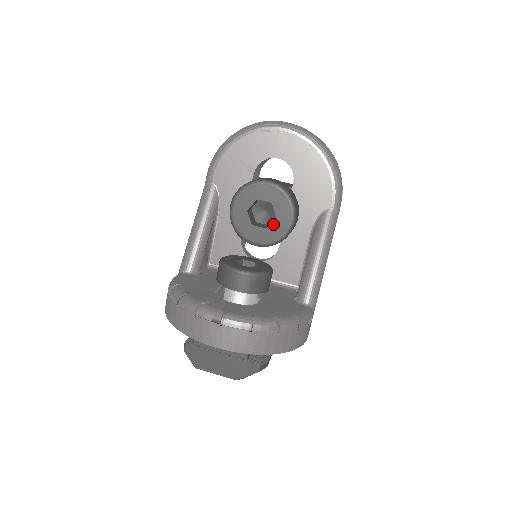
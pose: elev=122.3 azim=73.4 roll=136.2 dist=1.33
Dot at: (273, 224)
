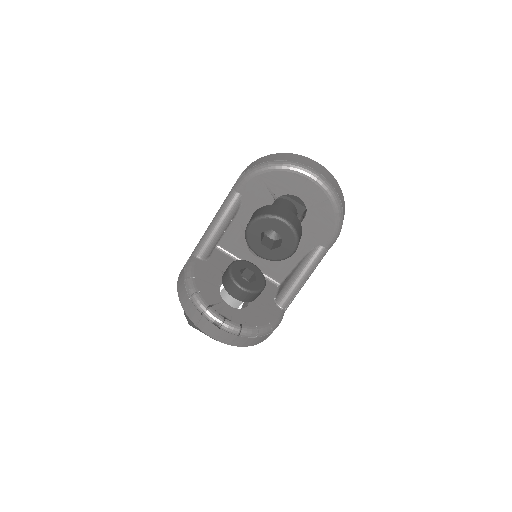
Dot at: (277, 249)
